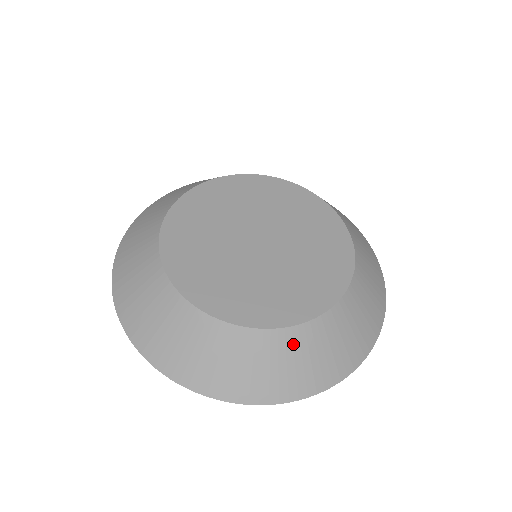
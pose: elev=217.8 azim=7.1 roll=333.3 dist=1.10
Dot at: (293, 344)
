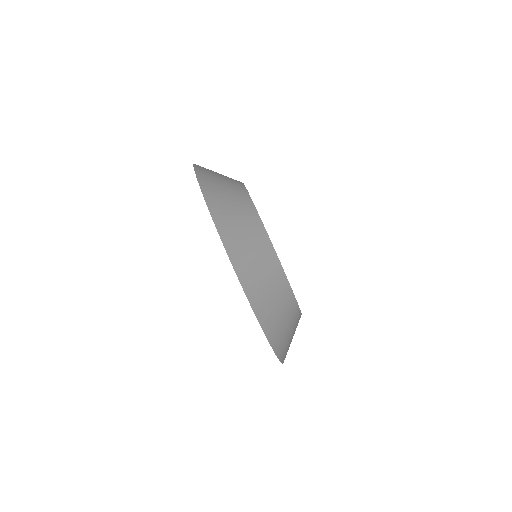
Dot at: (282, 290)
